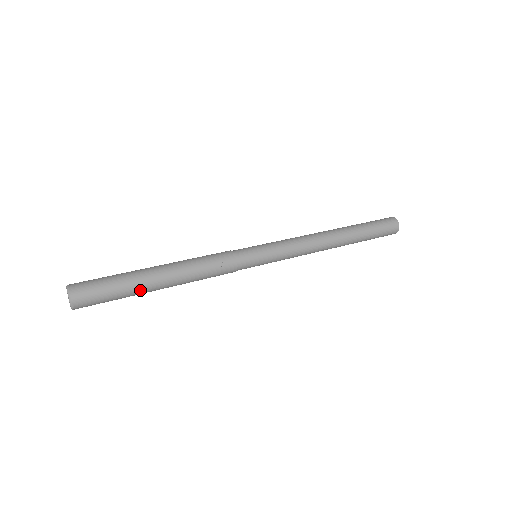
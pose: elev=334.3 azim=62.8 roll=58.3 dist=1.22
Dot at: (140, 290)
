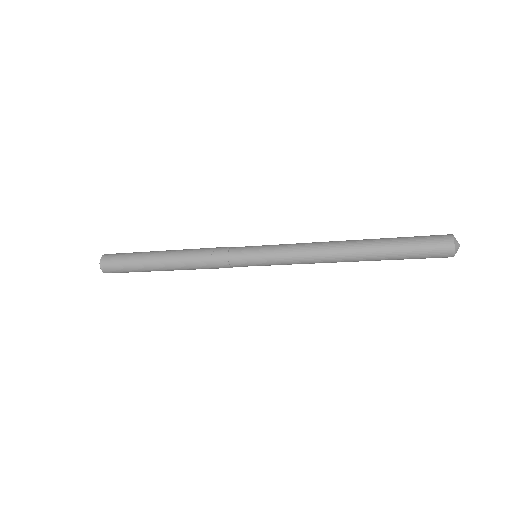
Dot at: (146, 265)
